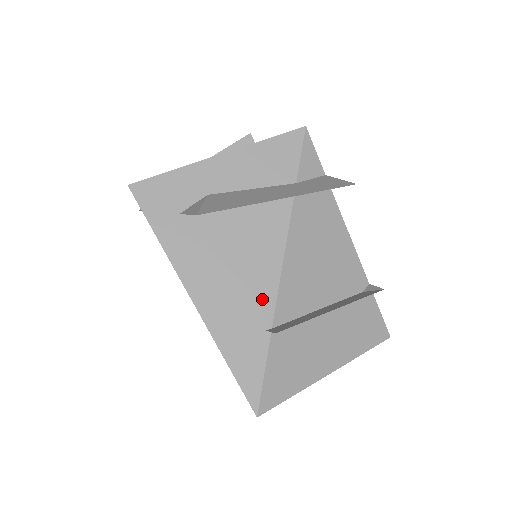
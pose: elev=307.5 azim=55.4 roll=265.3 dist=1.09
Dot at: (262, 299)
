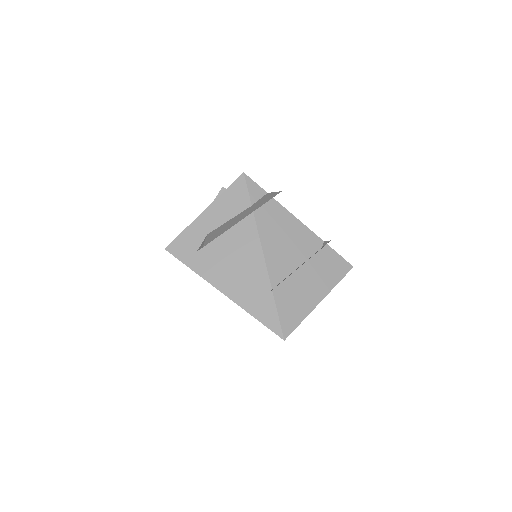
Dot at: (260, 276)
